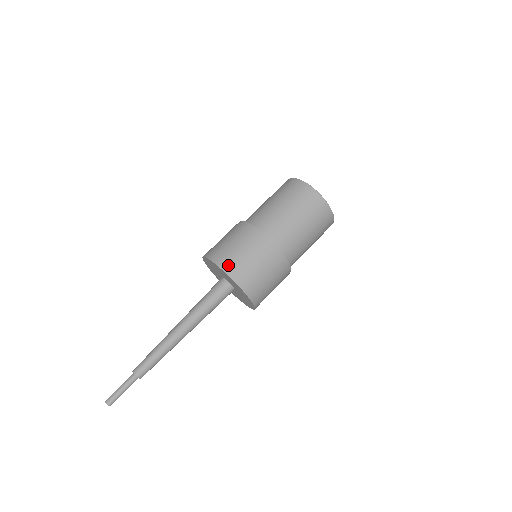
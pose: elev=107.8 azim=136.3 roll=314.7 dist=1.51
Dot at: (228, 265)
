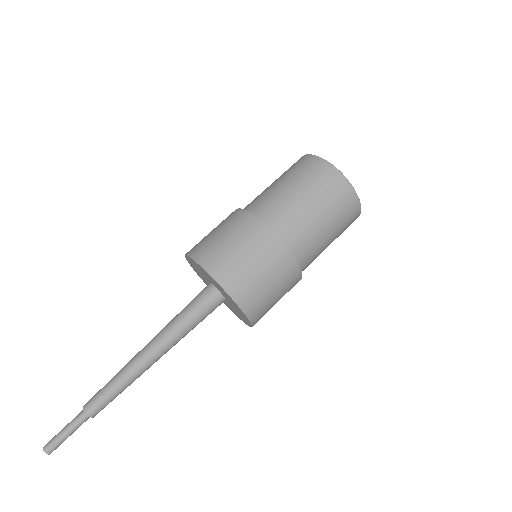
Dot at: (194, 249)
